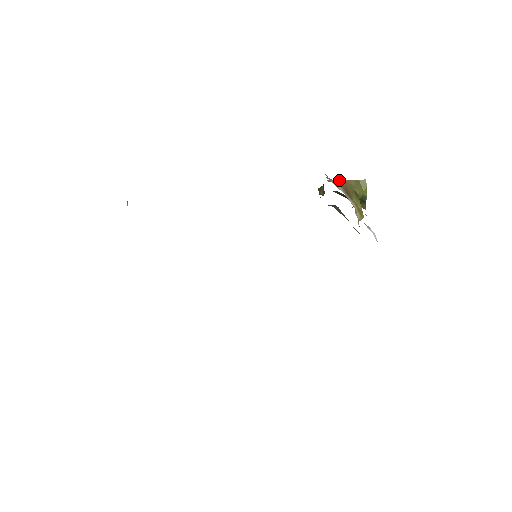
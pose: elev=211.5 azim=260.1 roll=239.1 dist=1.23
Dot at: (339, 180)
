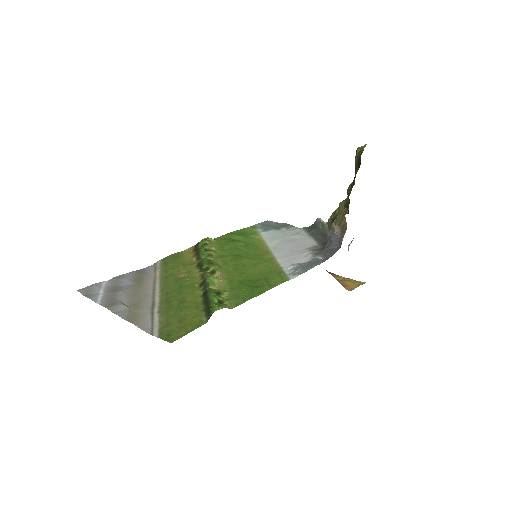
Dot at: occluded
